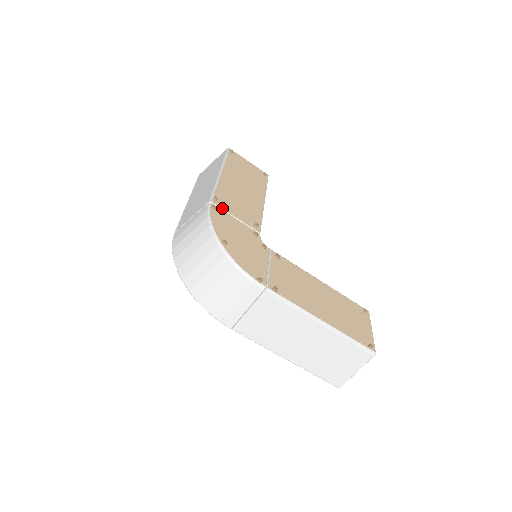
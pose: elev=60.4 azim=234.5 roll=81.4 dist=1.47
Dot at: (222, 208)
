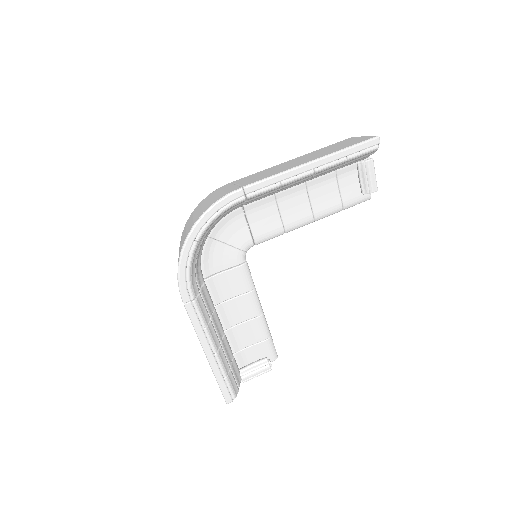
Dot at: occluded
